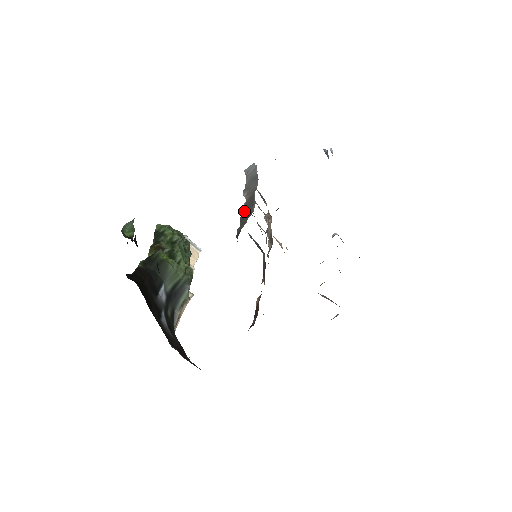
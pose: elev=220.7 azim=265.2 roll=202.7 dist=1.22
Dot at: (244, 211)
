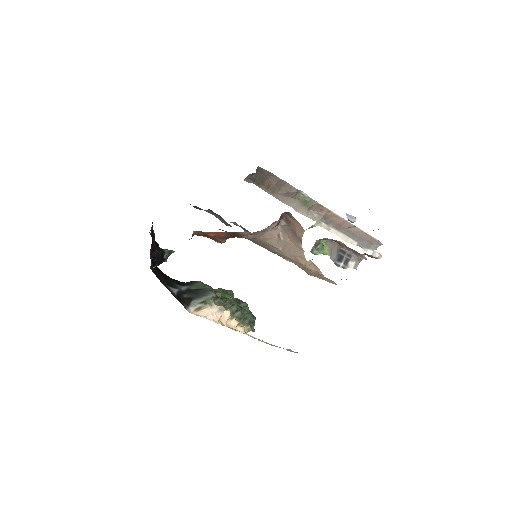
Dot at: occluded
